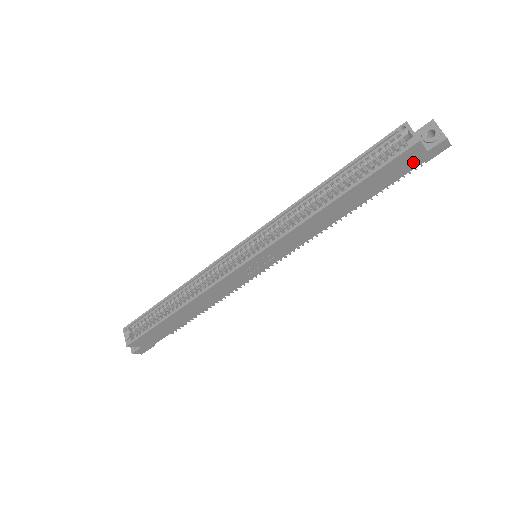
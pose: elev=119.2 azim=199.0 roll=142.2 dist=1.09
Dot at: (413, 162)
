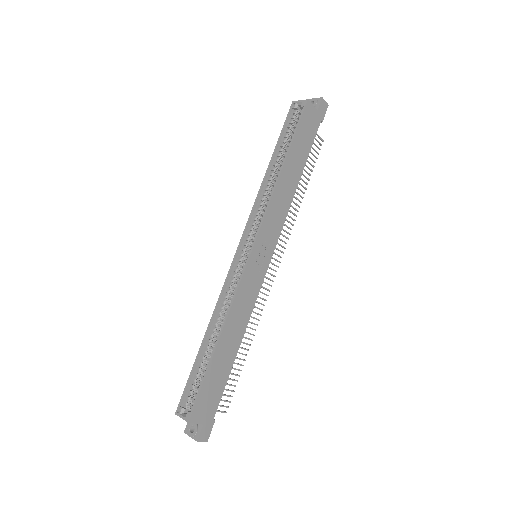
Dot at: (314, 122)
